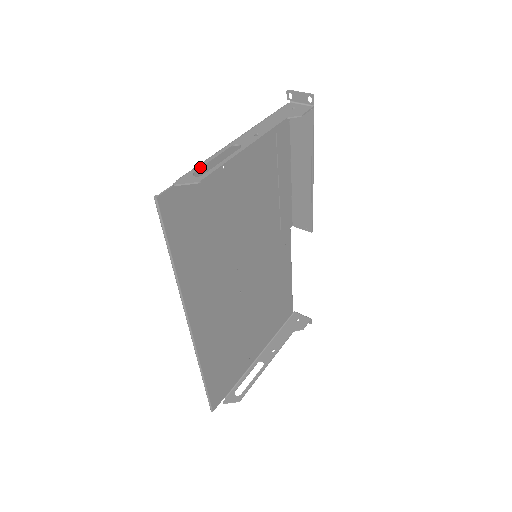
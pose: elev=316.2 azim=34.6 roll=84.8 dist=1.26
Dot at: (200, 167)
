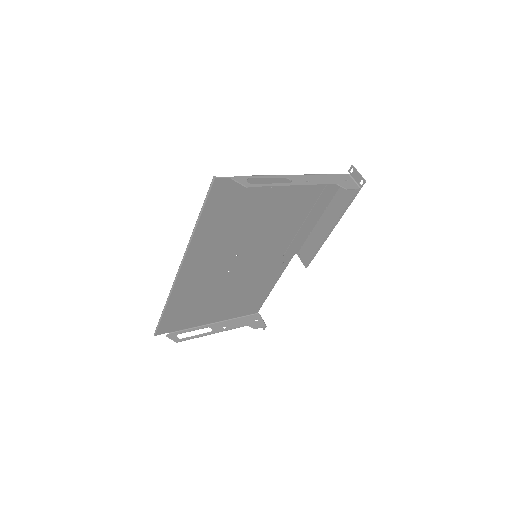
Dot at: (255, 178)
